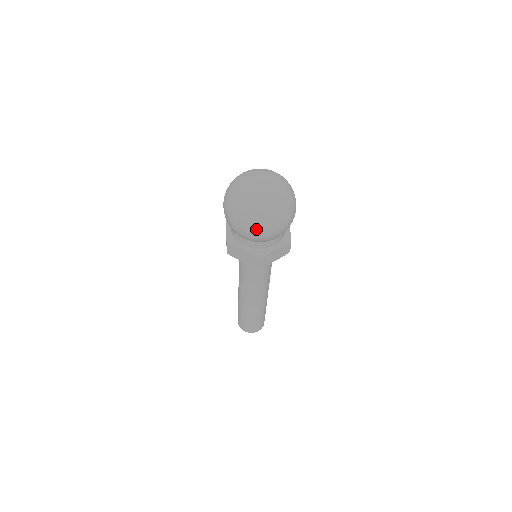
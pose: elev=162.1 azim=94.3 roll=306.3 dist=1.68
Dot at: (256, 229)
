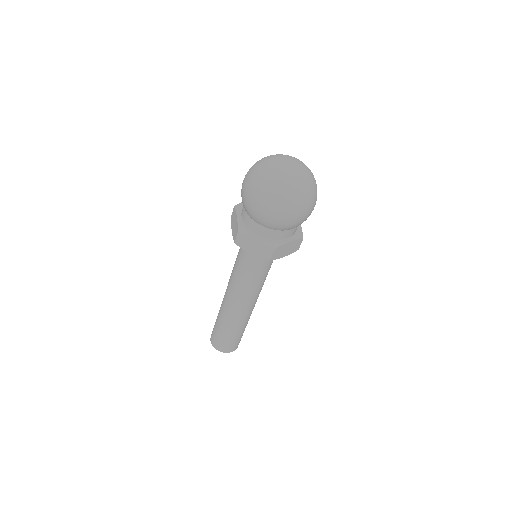
Dot at: (249, 191)
